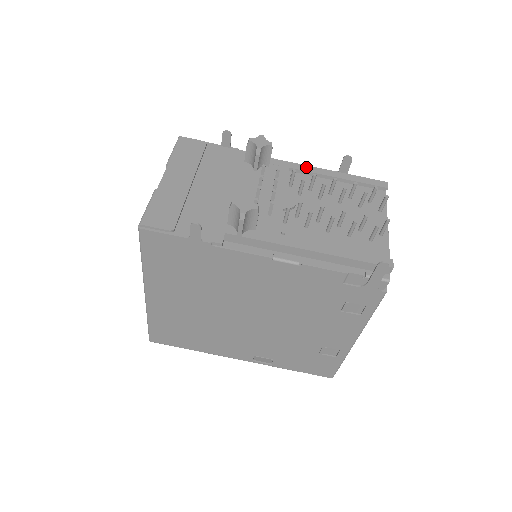
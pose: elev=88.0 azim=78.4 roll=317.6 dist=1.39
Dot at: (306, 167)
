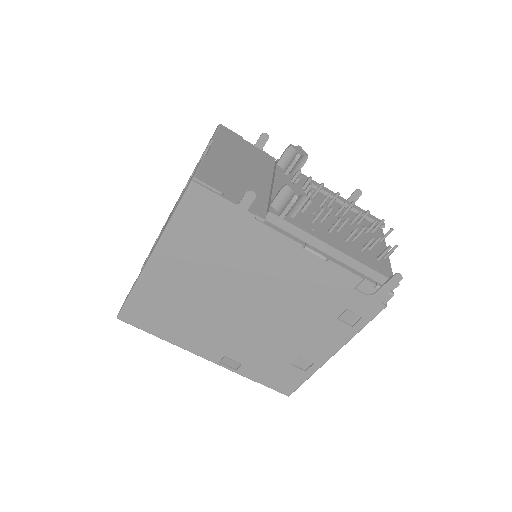
Dot at: (324, 188)
